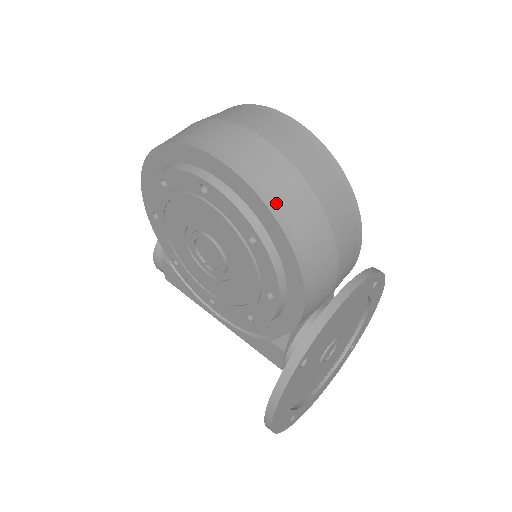
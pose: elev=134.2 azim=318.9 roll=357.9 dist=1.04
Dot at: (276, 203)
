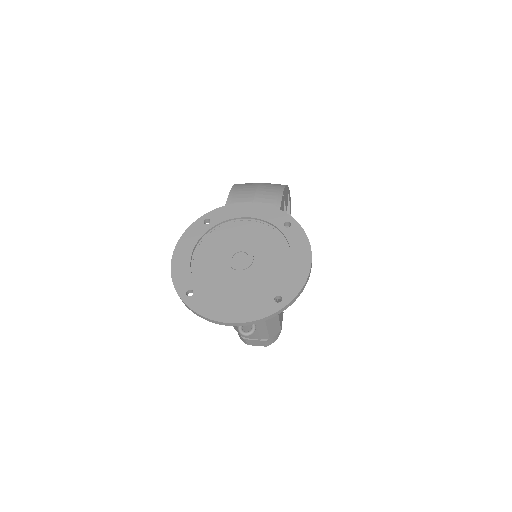
Dot at: occluded
